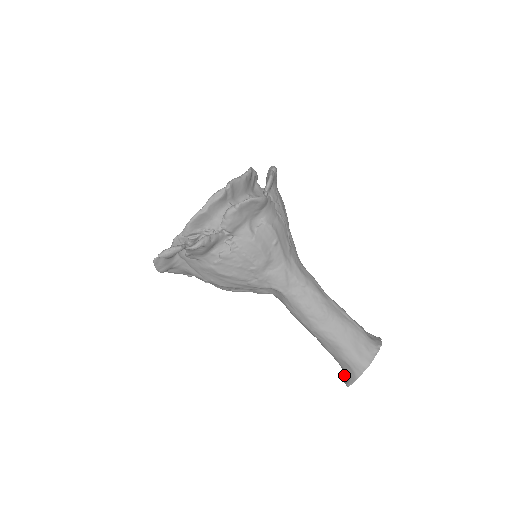
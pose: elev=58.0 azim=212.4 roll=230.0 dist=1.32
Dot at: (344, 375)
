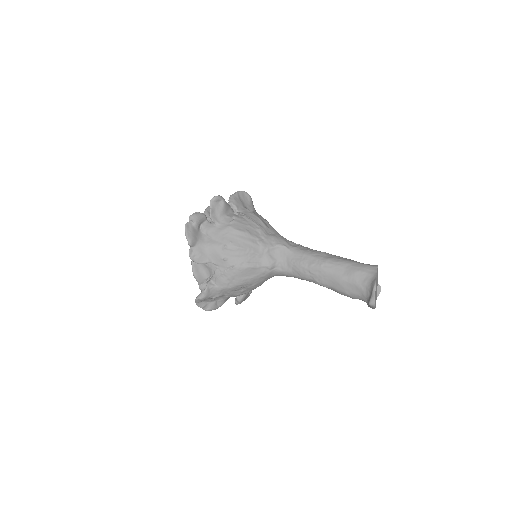
Dot at: (369, 297)
